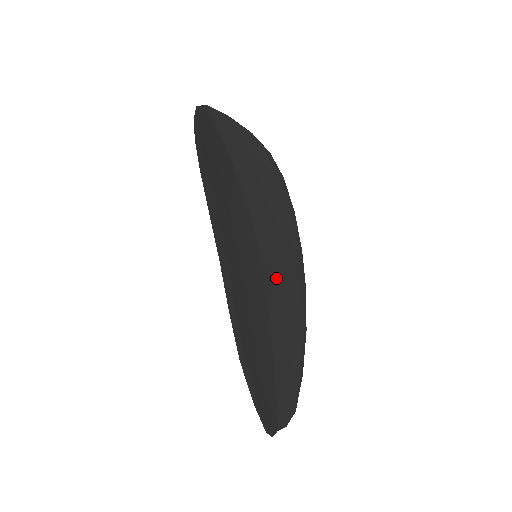
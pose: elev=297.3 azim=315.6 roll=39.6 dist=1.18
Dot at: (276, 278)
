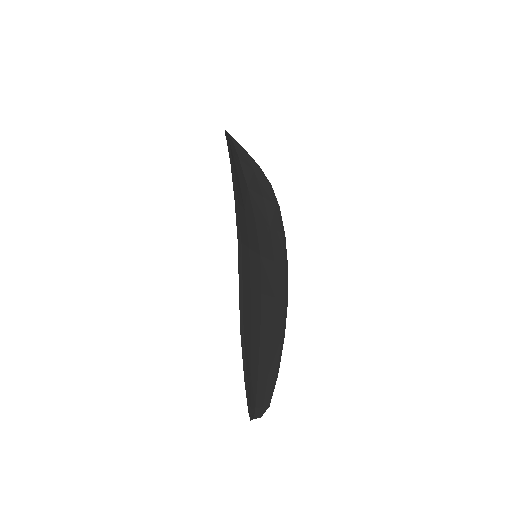
Dot at: (269, 280)
